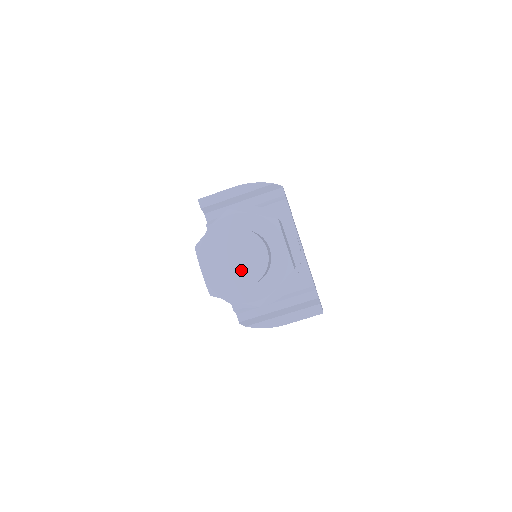
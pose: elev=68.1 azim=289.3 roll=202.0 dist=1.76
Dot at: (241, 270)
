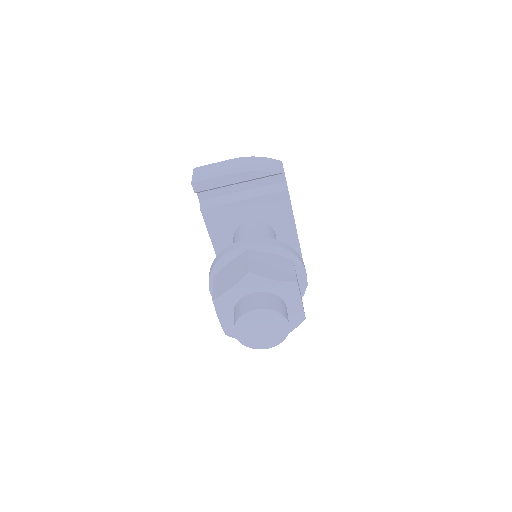
Dot at: (263, 338)
